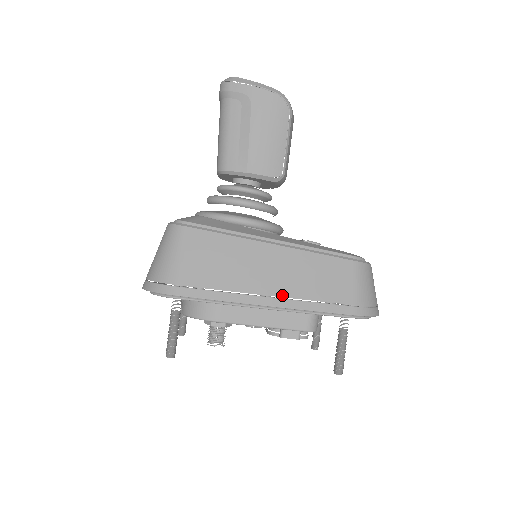
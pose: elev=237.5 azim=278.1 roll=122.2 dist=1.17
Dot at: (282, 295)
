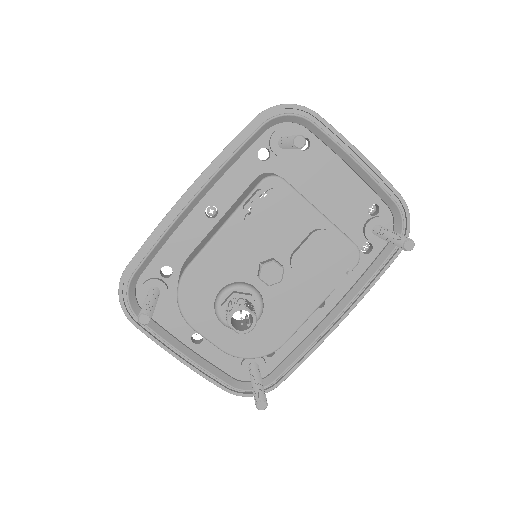
Dot at: occluded
